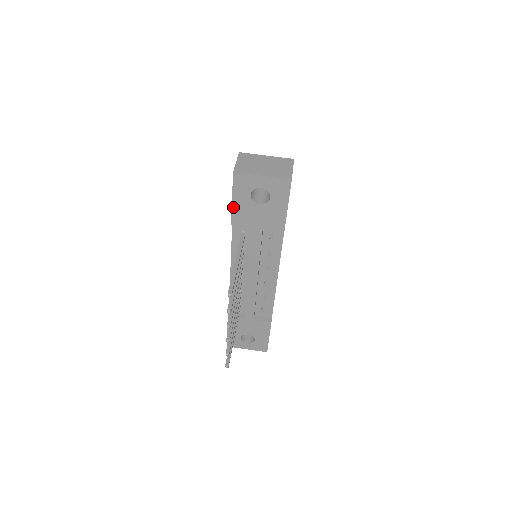
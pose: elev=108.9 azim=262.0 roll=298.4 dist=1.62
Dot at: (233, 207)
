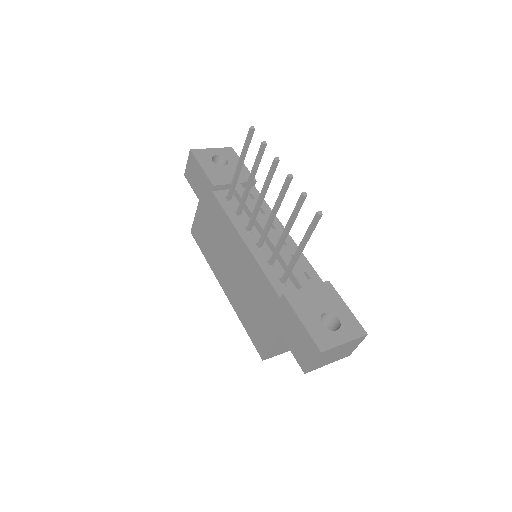
Dot at: (205, 172)
